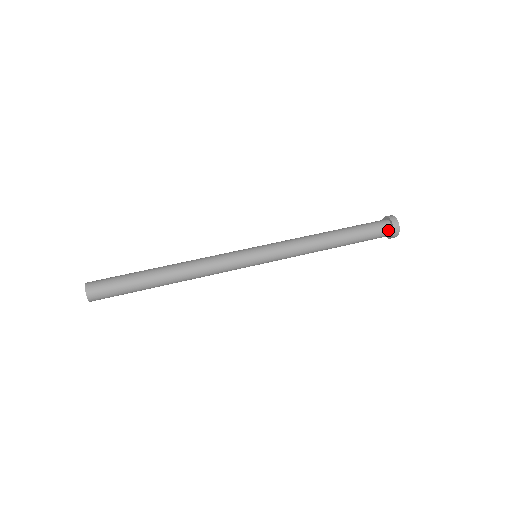
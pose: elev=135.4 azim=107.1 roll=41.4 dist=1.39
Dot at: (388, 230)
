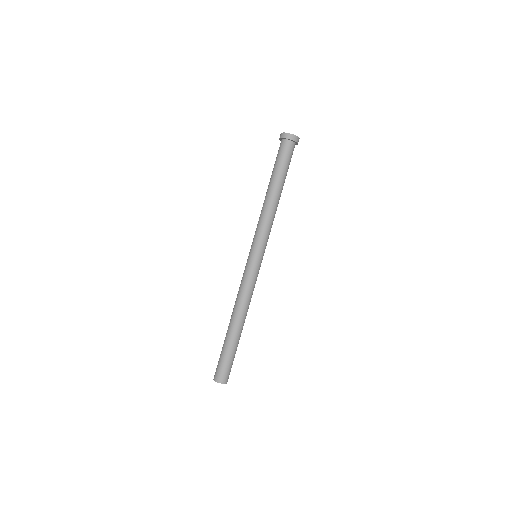
Dot at: occluded
